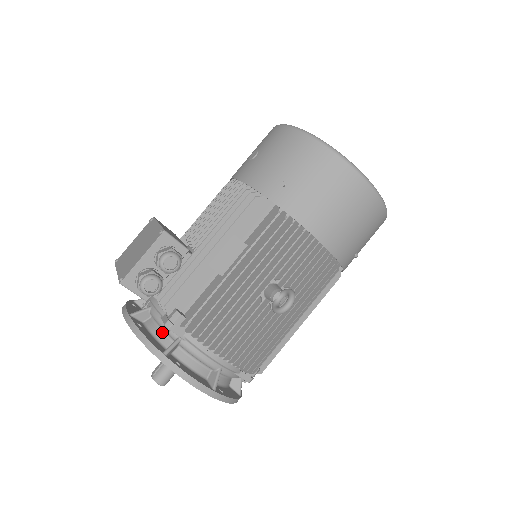
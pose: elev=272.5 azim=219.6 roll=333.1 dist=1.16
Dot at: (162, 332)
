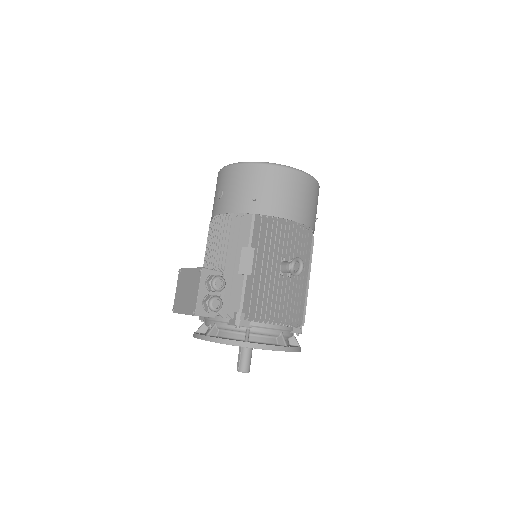
Dot at: (233, 333)
